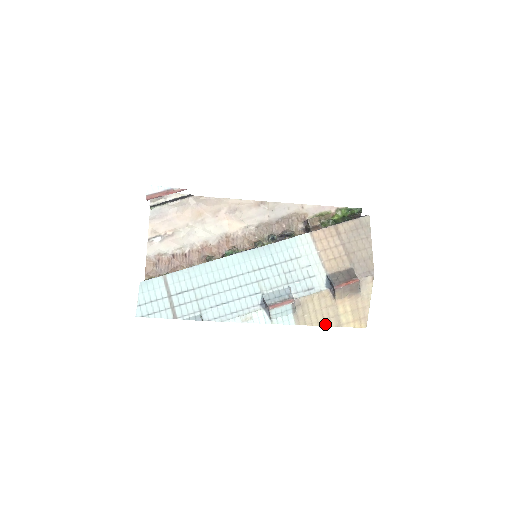
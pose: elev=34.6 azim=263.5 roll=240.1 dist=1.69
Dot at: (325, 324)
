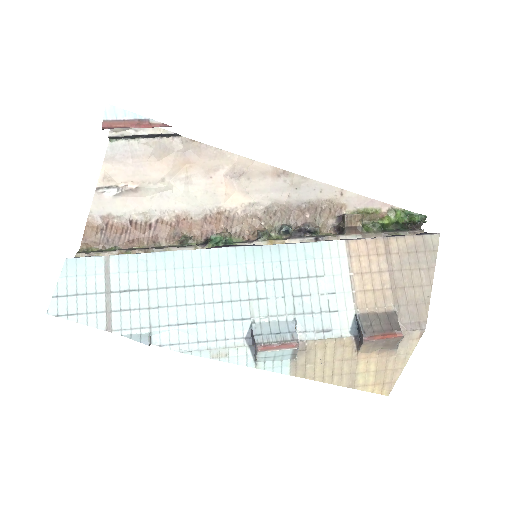
Dot at: (333, 381)
